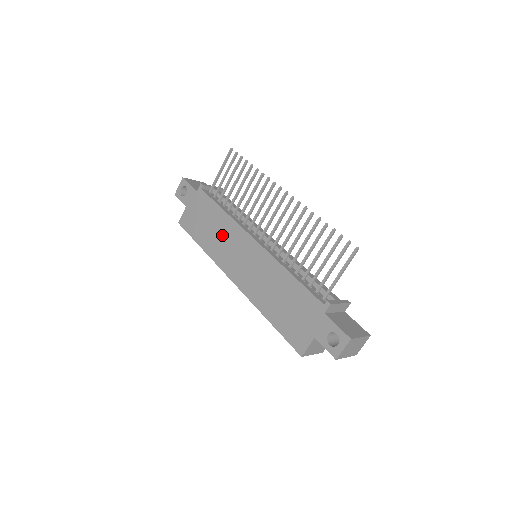
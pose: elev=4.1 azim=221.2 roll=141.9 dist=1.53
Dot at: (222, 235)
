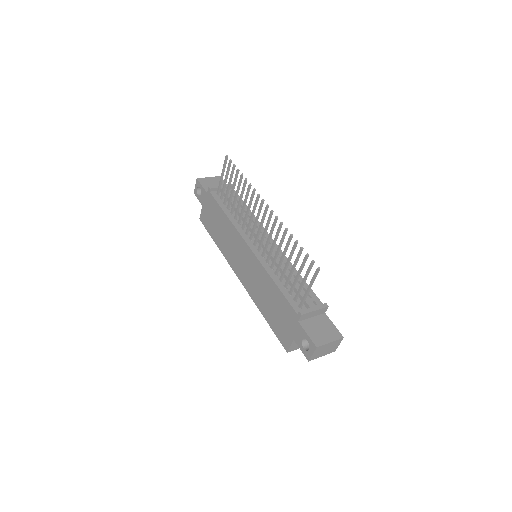
Dot at: (228, 237)
